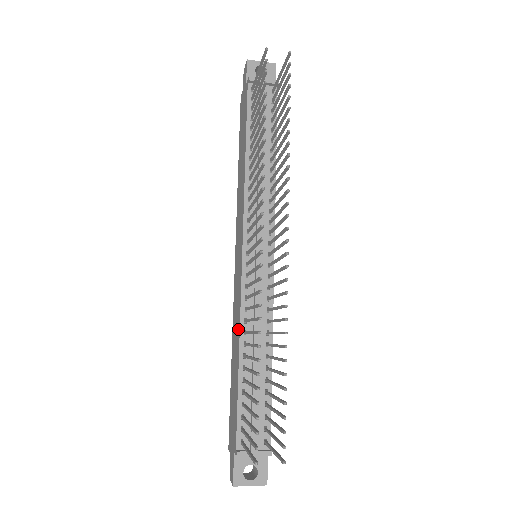
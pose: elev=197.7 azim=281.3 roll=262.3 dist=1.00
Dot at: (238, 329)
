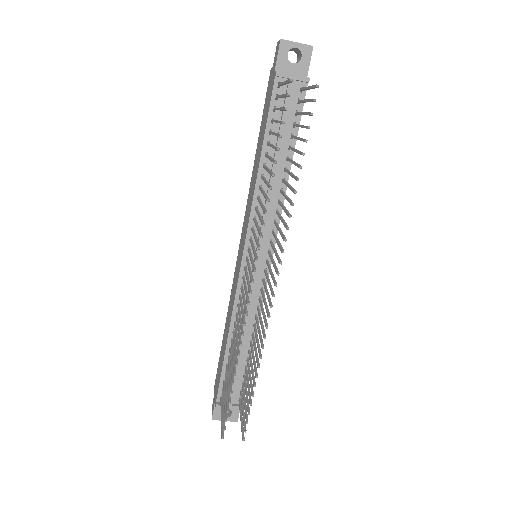
Dot at: (230, 316)
